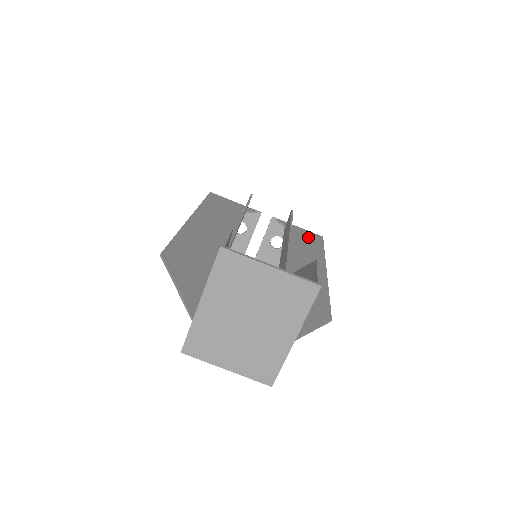
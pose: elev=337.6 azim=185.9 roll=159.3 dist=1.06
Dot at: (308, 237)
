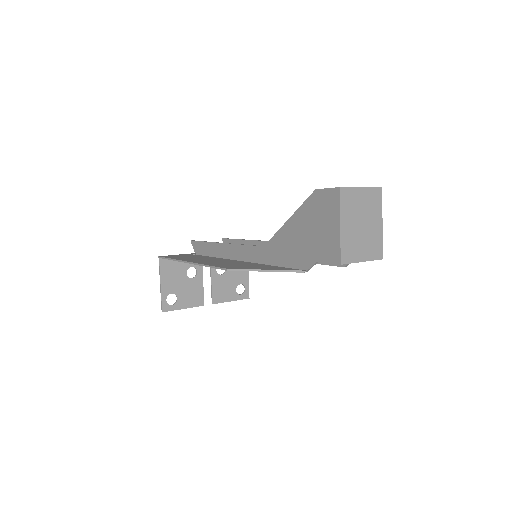
Dot at: occluded
